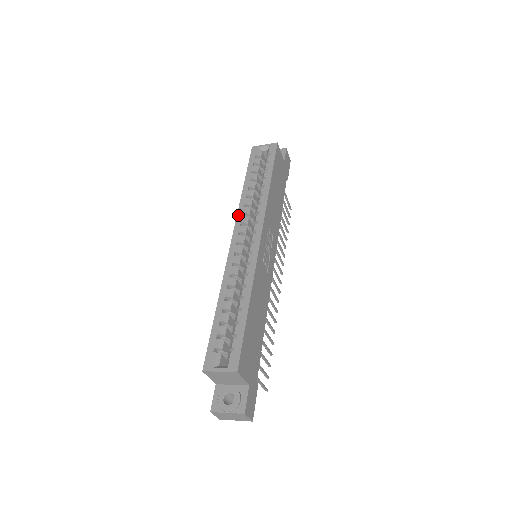
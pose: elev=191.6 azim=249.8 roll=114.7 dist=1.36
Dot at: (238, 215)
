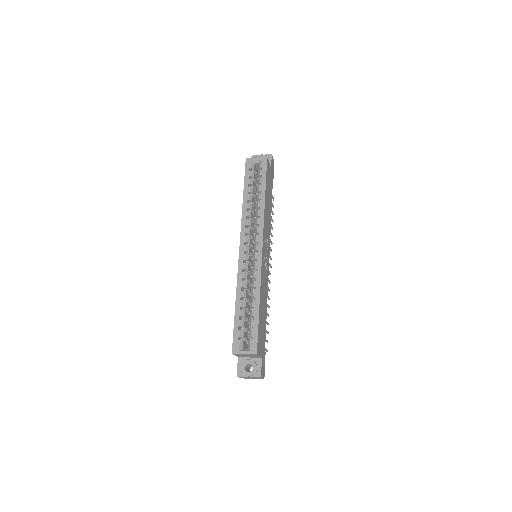
Dot at: (242, 226)
